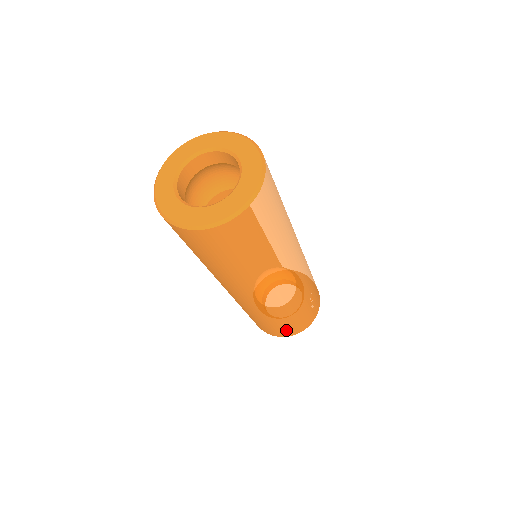
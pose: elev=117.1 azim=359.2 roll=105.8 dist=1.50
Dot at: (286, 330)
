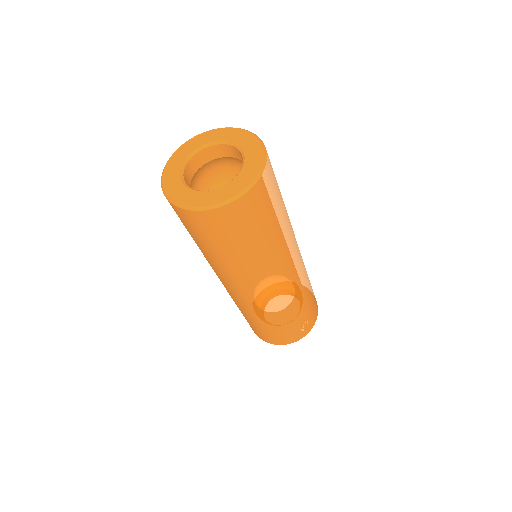
Dot at: (263, 335)
